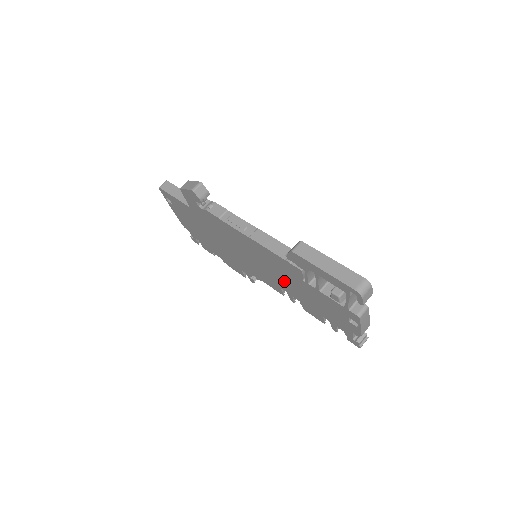
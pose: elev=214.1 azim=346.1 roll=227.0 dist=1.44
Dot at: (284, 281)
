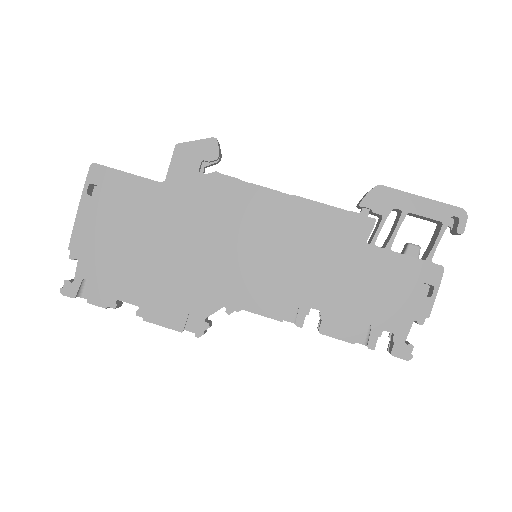
Dot at: (314, 271)
